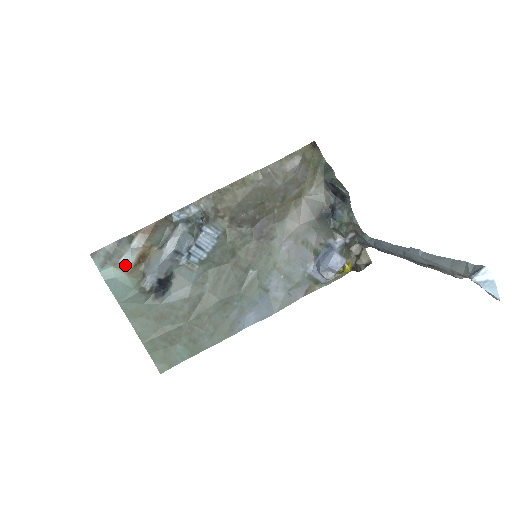
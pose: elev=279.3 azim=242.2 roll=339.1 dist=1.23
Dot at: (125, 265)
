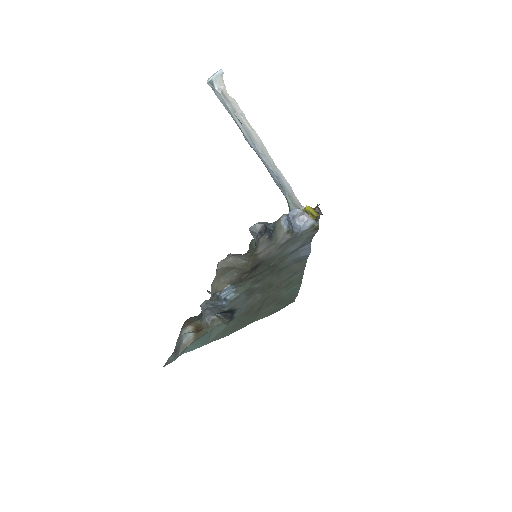
Dot at: (190, 340)
